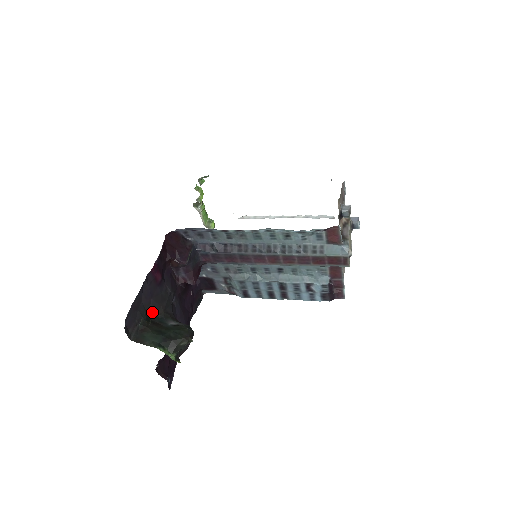
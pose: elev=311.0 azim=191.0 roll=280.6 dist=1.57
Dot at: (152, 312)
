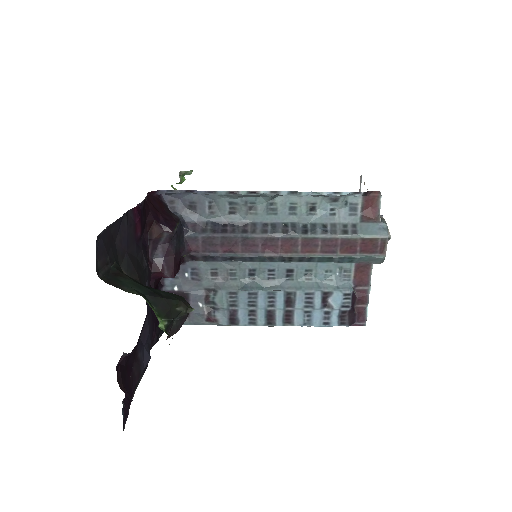
Dot at: (125, 270)
